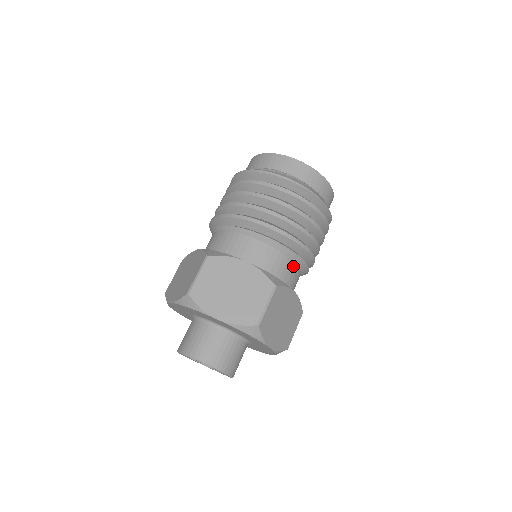
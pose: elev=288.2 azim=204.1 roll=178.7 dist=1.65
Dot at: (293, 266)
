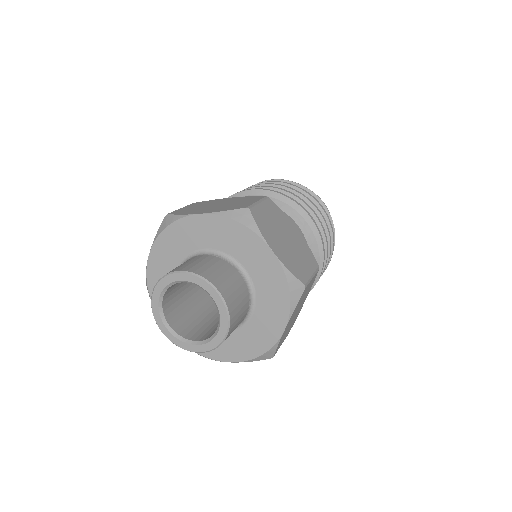
Dot at: occluded
